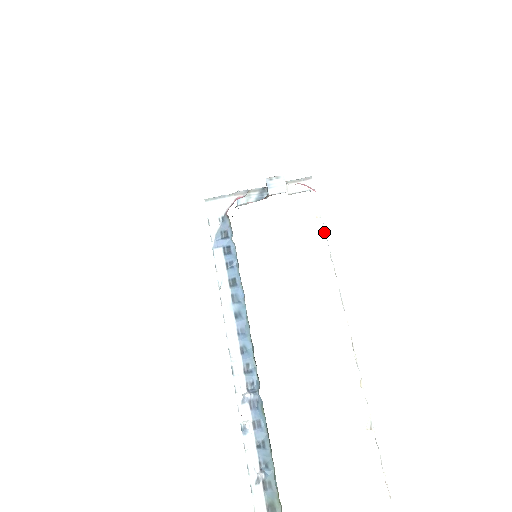
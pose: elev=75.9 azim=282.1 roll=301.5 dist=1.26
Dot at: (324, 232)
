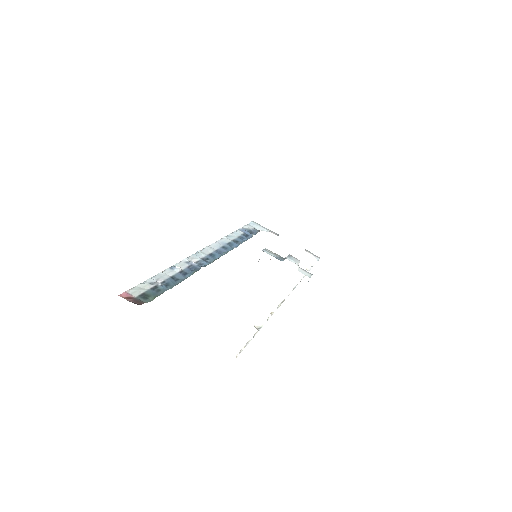
Dot at: occluded
